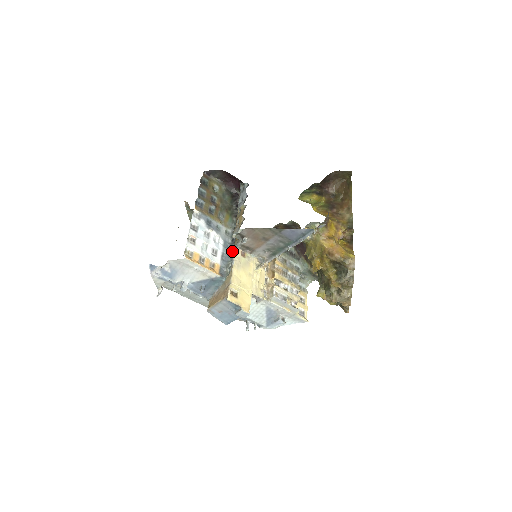
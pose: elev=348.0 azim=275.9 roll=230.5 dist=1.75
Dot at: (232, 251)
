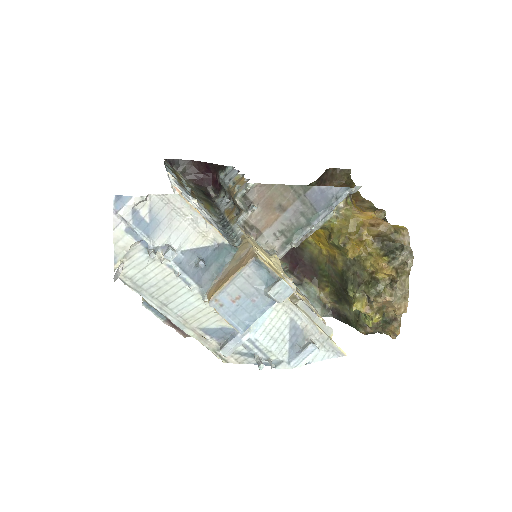
Dot at: (230, 231)
